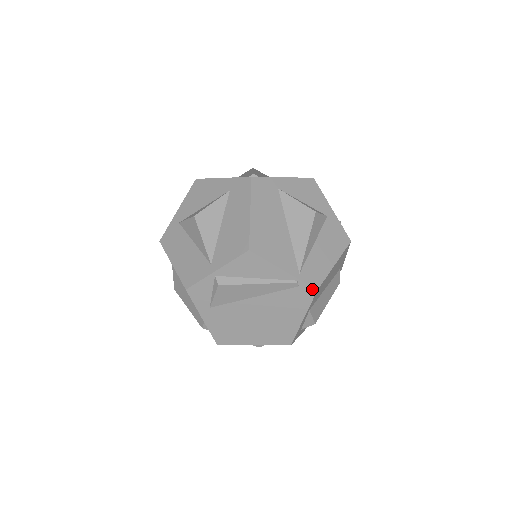
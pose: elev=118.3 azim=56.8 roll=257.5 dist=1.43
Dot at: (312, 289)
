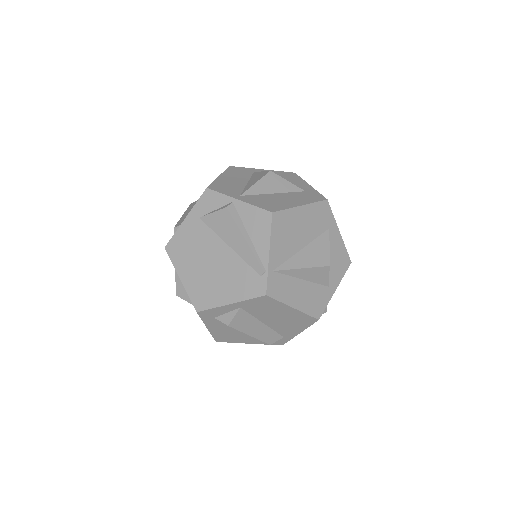
Dot at: (265, 290)
